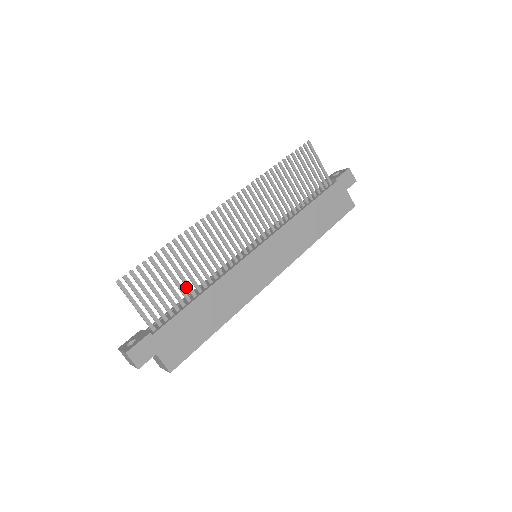
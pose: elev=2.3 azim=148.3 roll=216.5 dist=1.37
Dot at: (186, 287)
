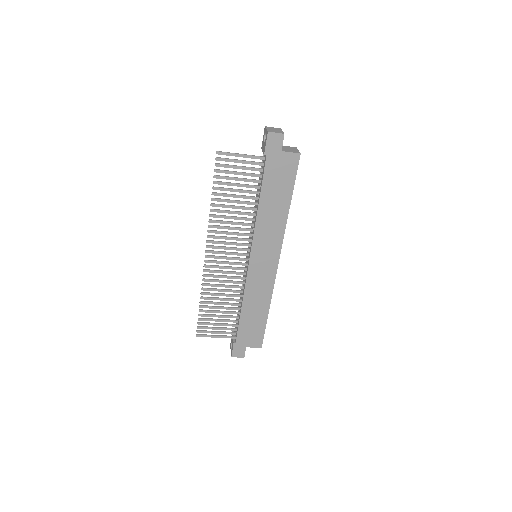
Dot at: (231, 309)
